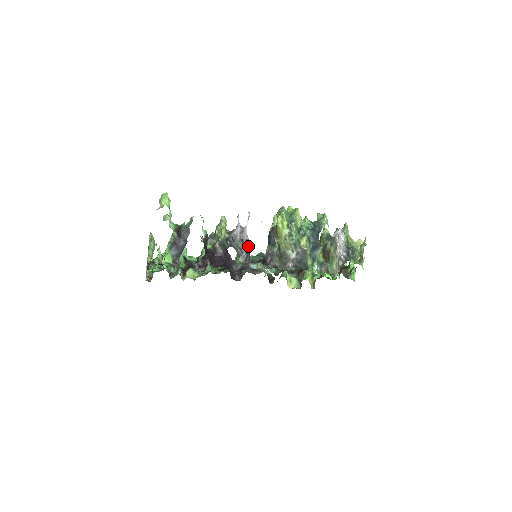
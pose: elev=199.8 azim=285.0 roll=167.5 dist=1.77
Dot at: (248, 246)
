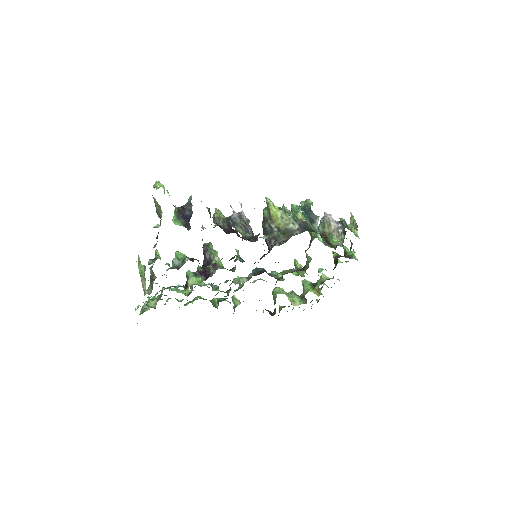
Dot at: occluded
